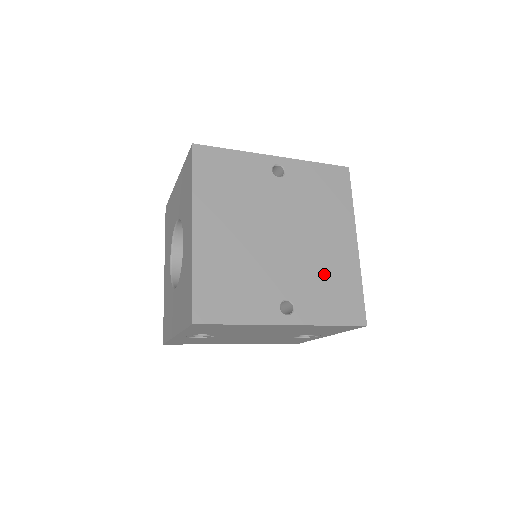
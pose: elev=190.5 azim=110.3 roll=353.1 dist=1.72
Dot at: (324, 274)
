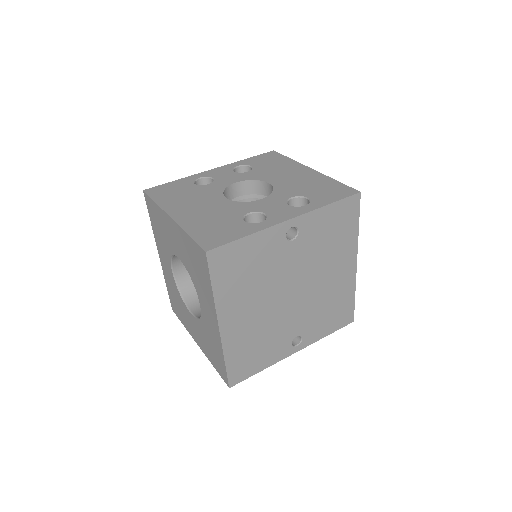
Dot at: (326, 303)
